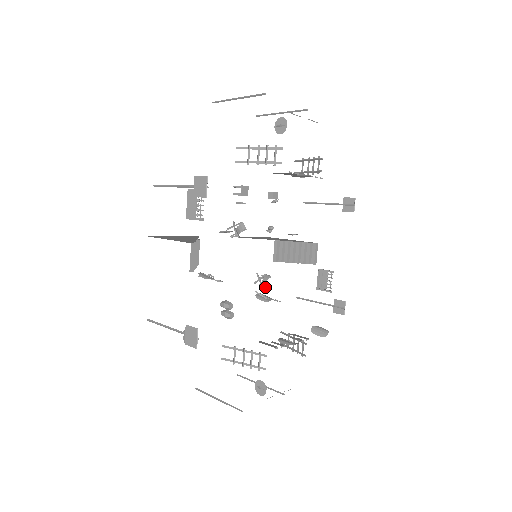
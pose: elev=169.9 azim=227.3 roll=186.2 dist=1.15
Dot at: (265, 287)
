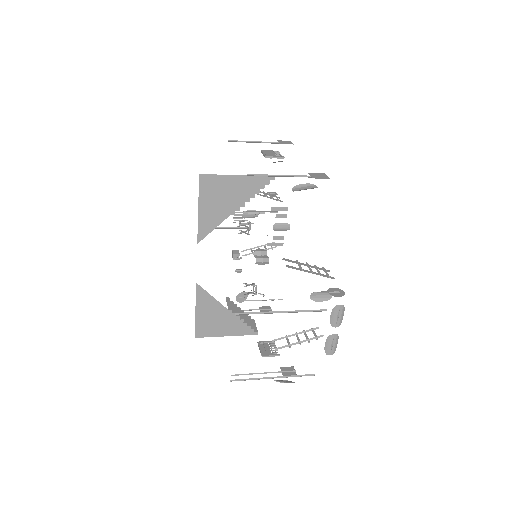
Dot at: occluded
